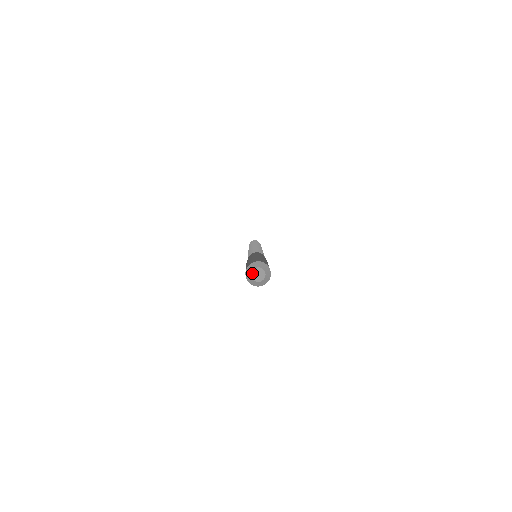
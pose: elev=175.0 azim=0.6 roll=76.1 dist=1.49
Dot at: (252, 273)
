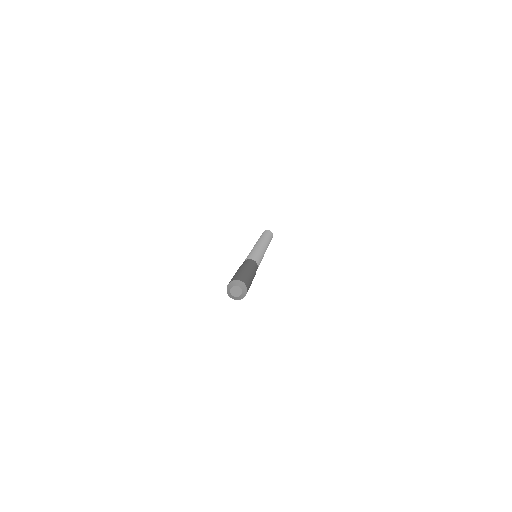
Dot at: (232, 293)
